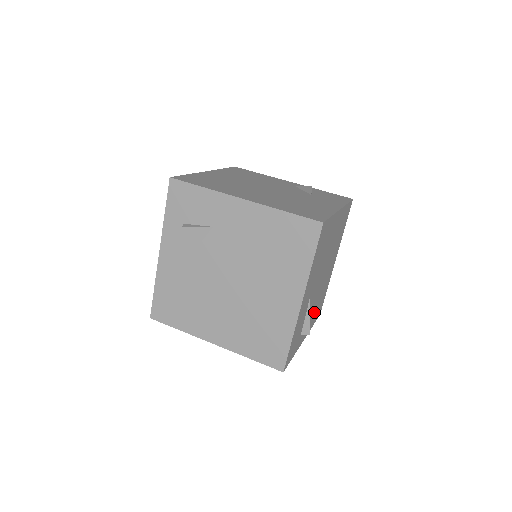
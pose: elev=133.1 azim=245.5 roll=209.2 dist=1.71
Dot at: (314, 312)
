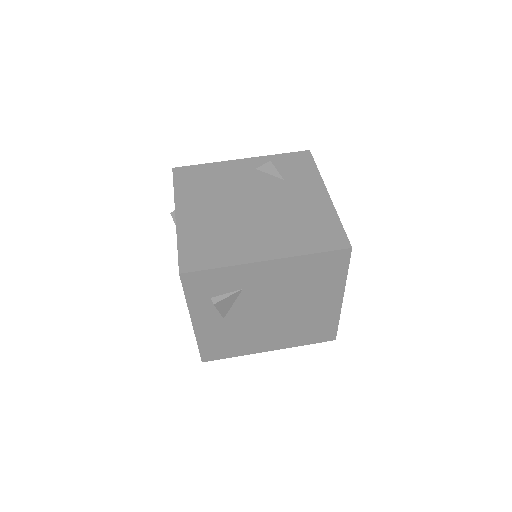
Dot at: occluded
